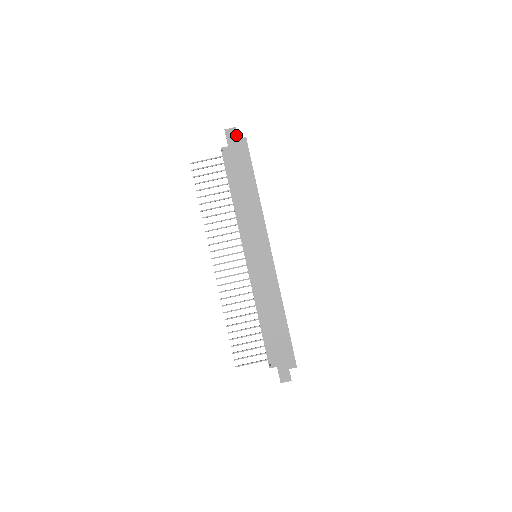
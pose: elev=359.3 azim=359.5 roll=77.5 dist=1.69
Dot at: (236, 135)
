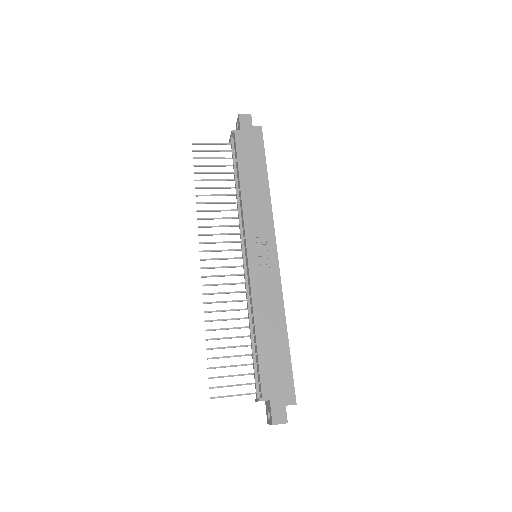
Dot at: (251, 122)
